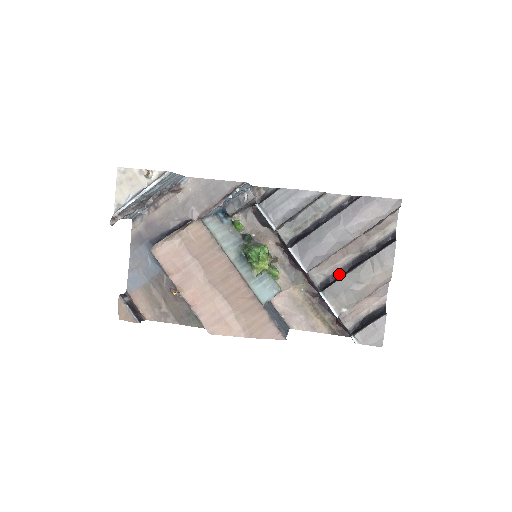
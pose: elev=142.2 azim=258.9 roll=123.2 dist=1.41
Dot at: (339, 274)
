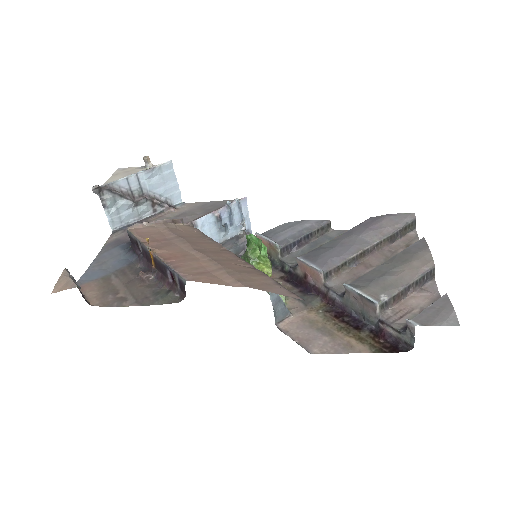
Dot at: occluded
